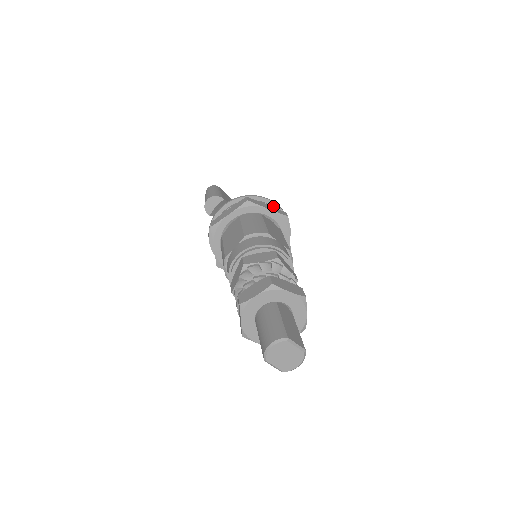
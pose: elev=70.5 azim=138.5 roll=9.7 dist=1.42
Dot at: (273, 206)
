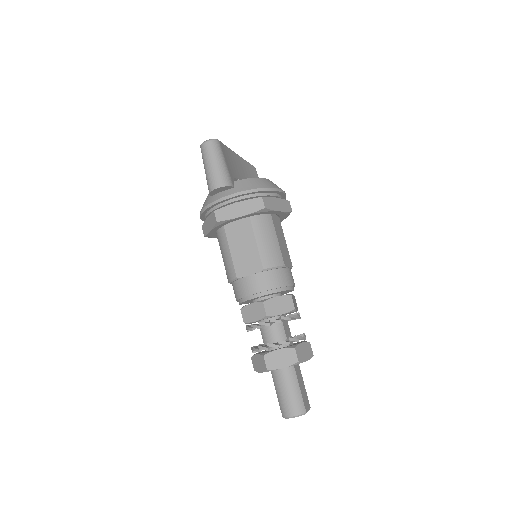
Dot at: (279, 194)
